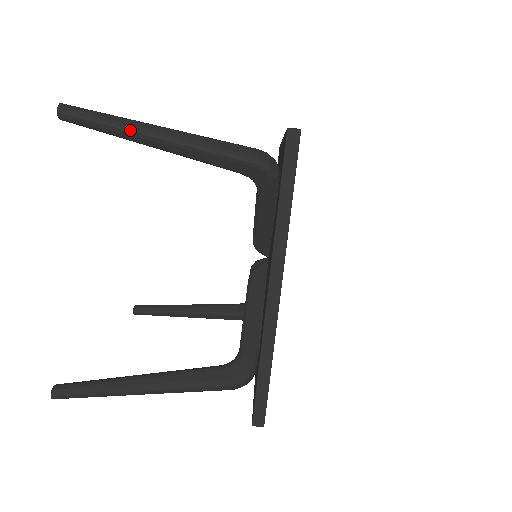
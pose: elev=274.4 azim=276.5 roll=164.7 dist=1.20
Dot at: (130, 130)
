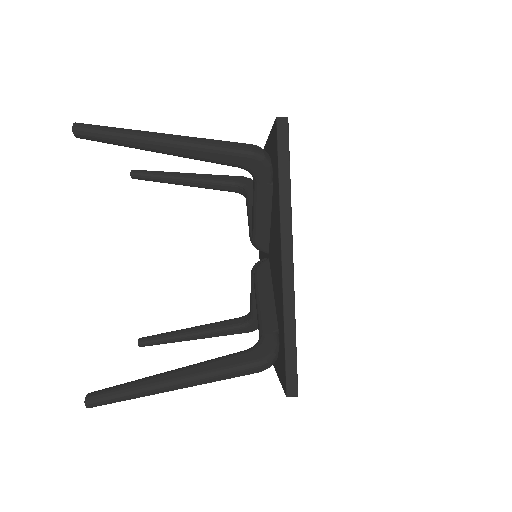
Dot at: (171, 172)
